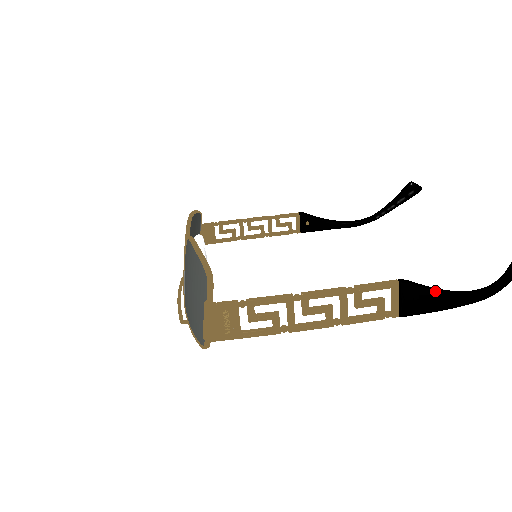
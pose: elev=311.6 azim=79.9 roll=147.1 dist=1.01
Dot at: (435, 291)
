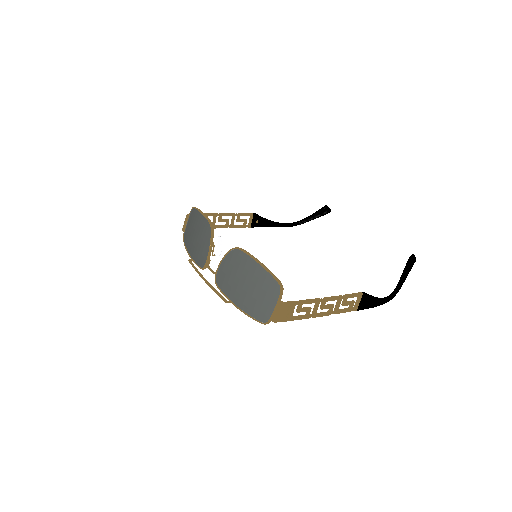
Dot at: (375, 298)
